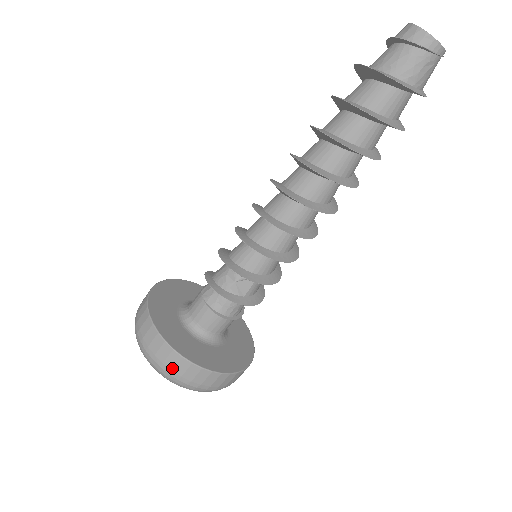
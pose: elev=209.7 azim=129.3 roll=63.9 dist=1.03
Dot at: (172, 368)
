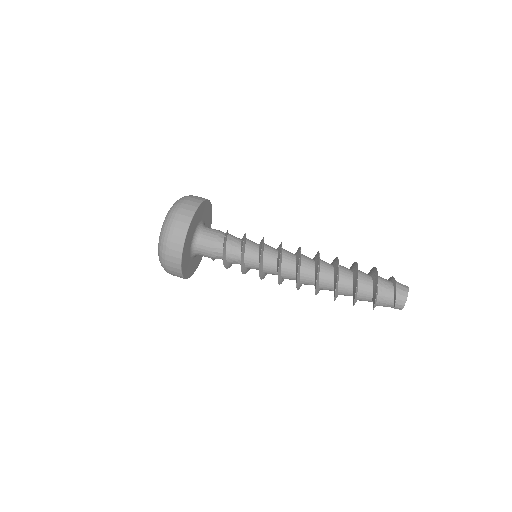
Dot at: occluded
